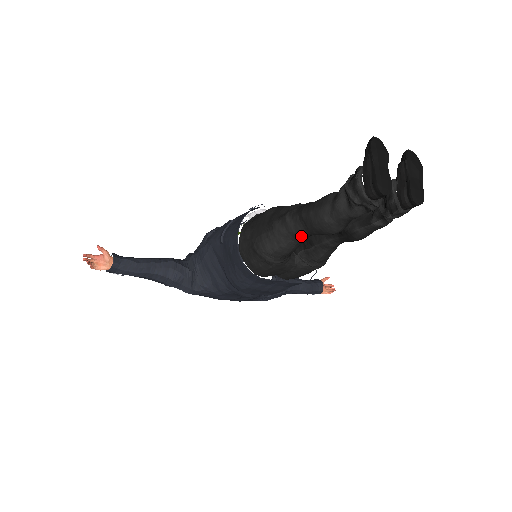
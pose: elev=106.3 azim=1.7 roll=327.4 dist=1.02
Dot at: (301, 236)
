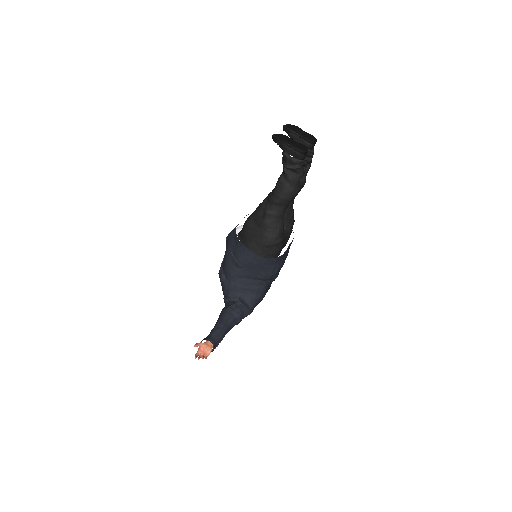
Dot at: (283, 212)
